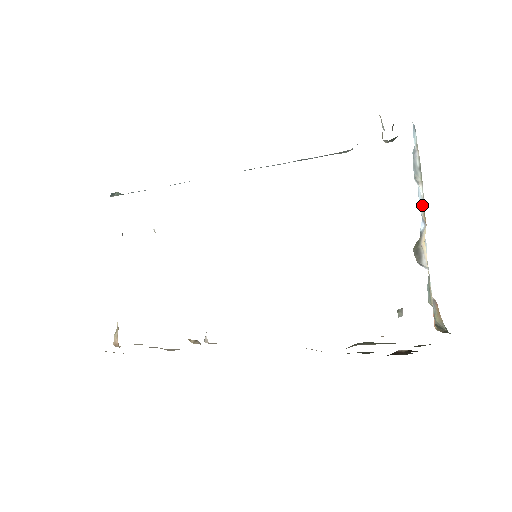
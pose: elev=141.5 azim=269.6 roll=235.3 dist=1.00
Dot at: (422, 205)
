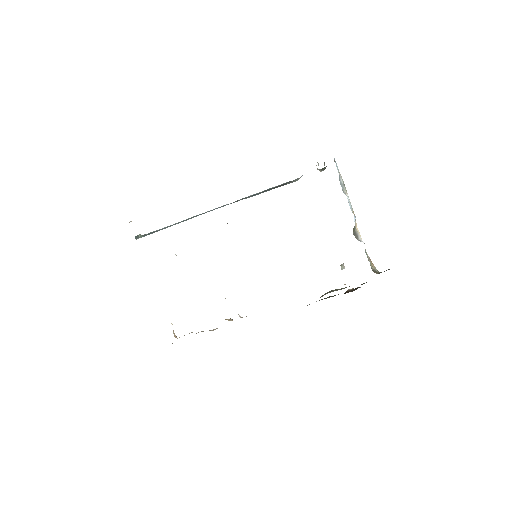
Dot at: (351, 206)
